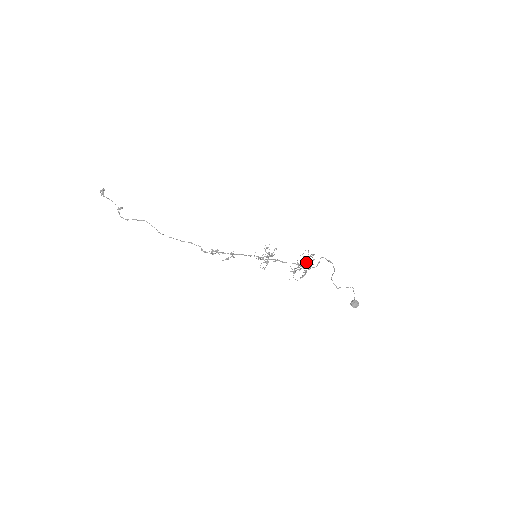
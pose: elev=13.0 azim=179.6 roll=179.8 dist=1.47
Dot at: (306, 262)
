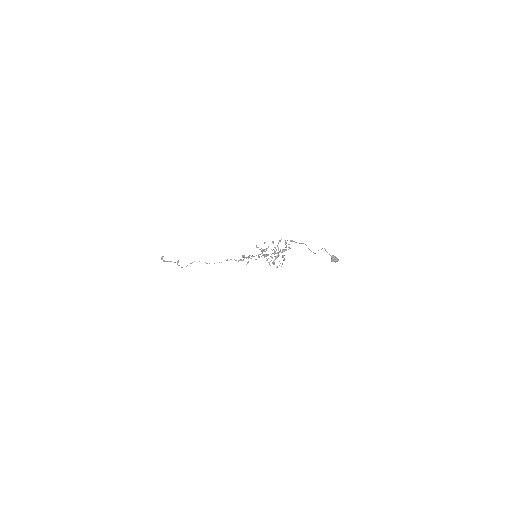
Dot at: (278, 250)
